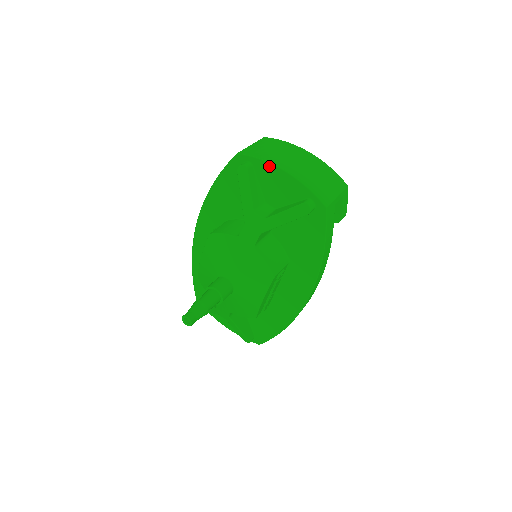
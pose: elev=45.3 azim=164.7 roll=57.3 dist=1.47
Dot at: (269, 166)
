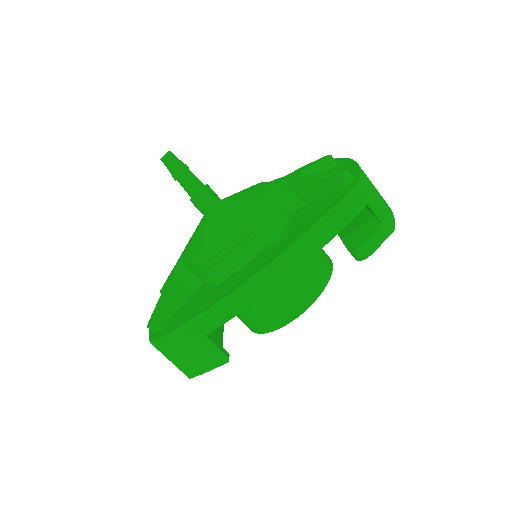
Dot at: (347, 161)
